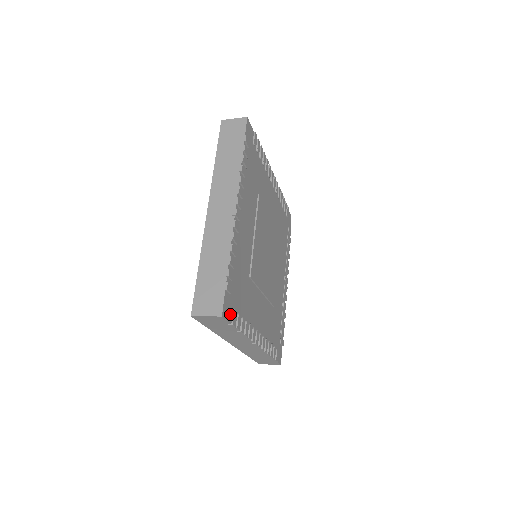
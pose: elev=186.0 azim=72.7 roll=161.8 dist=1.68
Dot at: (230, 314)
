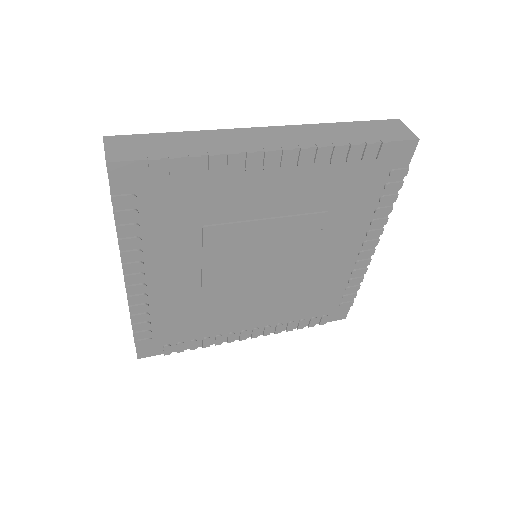
Dot at: (158, 350)
